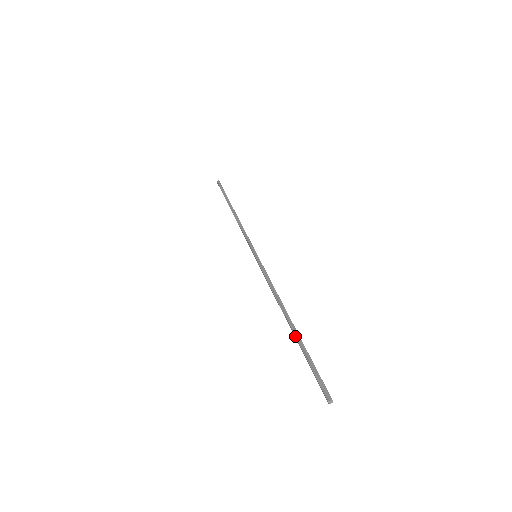
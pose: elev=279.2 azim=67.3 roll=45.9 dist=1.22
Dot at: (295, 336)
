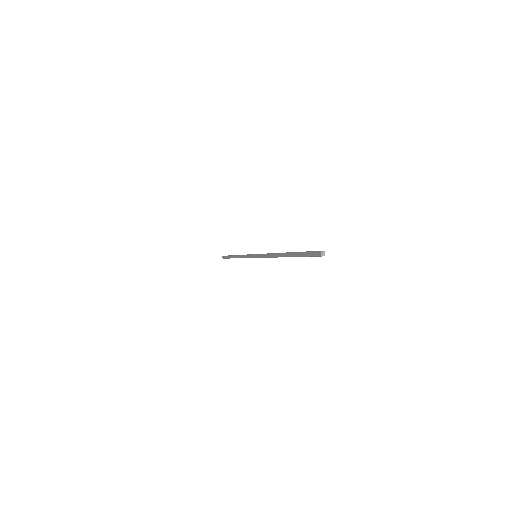
Dot at: (291, 252)
